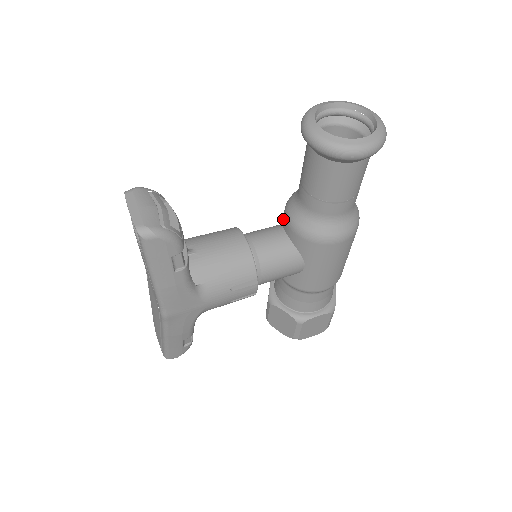
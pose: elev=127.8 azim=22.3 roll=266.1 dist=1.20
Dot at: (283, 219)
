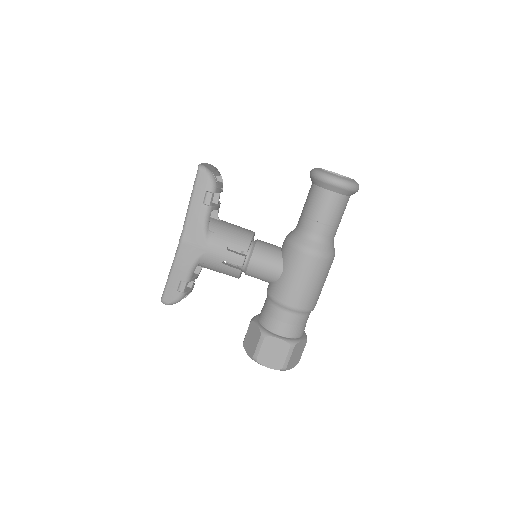
Dot at: occluded
